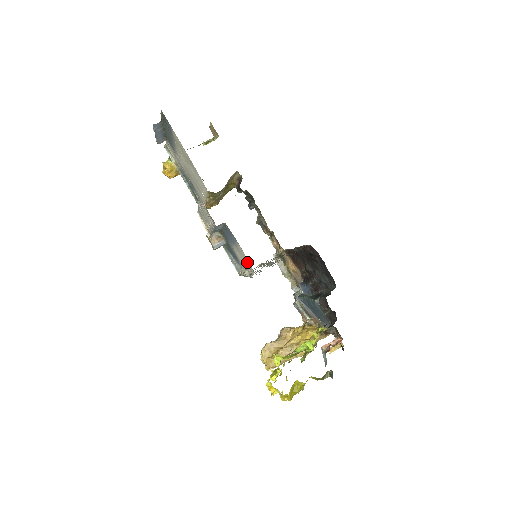
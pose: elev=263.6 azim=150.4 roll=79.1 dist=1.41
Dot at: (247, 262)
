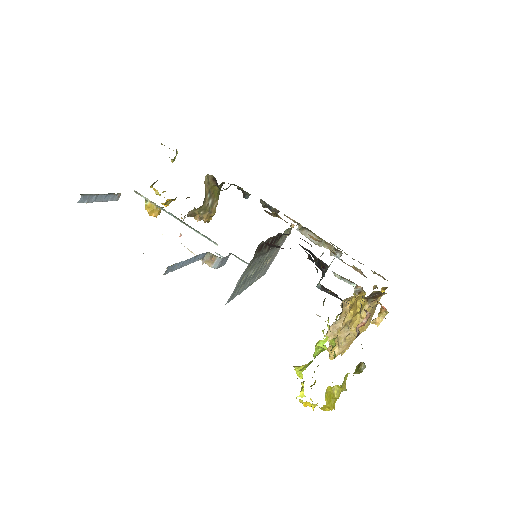
Dot at: occluded
